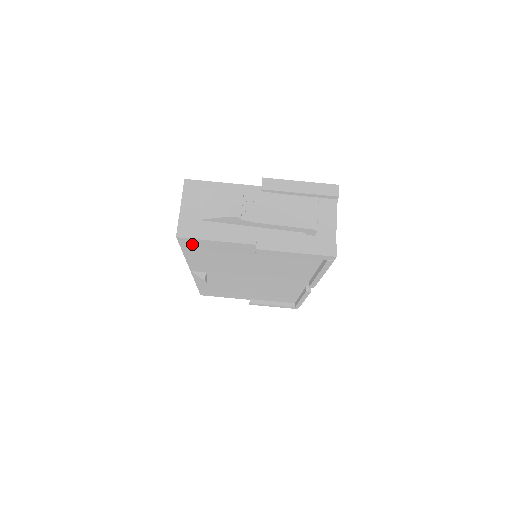
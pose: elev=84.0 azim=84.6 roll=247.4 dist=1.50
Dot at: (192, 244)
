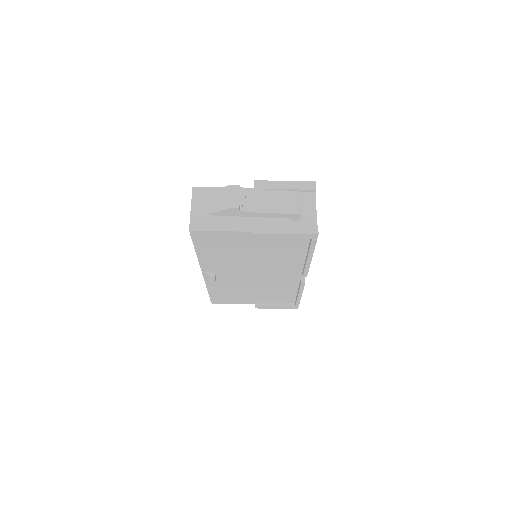
Dot at: (202, 238)
